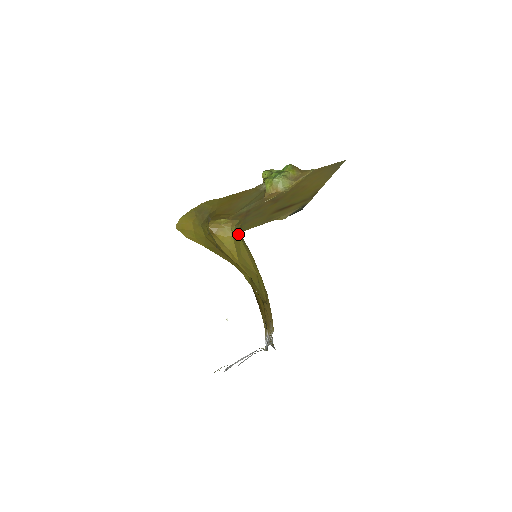
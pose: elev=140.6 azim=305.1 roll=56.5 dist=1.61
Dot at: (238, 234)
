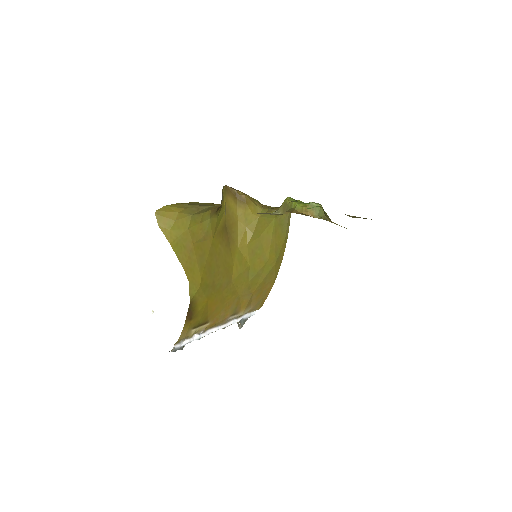
Dot at: (273, 215)
